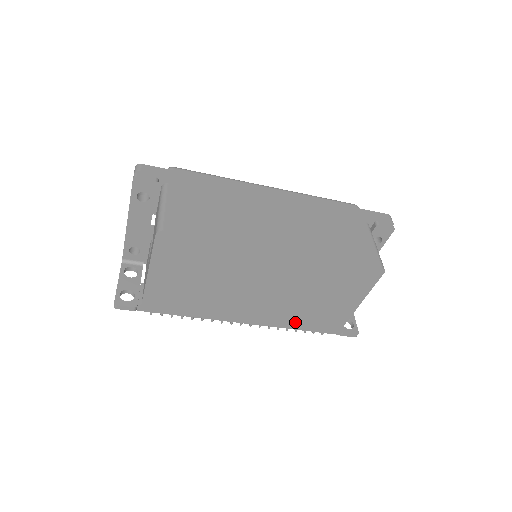
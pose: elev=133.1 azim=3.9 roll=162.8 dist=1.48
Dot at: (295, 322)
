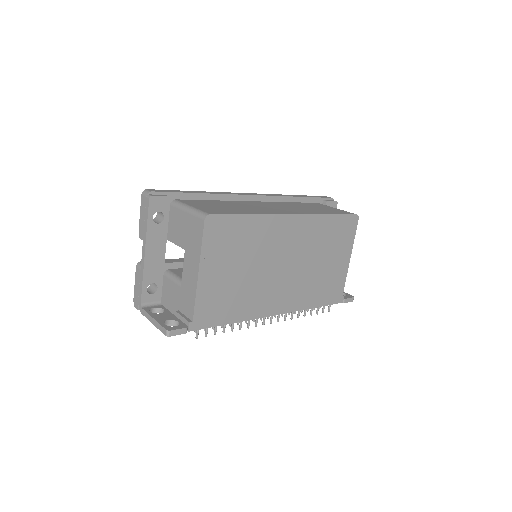
Dot at: (312, 298)
